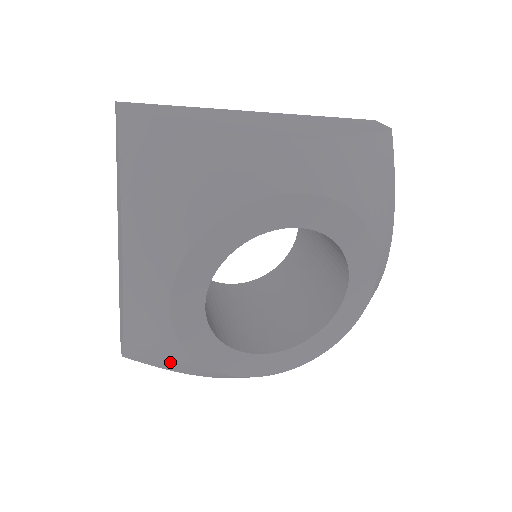
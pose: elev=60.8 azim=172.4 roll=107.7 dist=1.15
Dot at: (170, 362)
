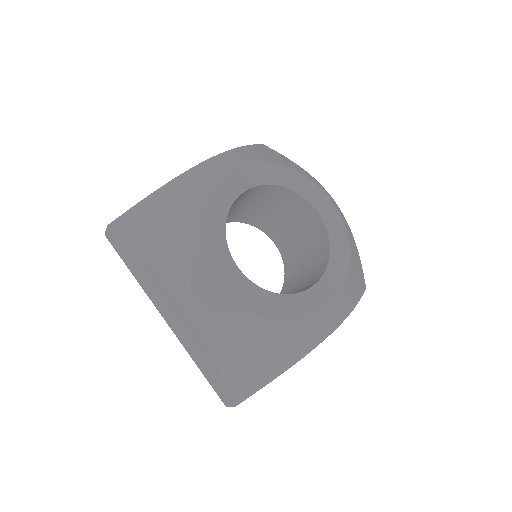
Dot at: (263, 354)
